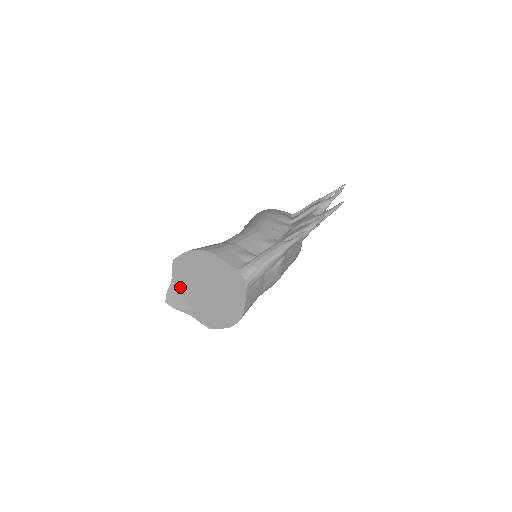
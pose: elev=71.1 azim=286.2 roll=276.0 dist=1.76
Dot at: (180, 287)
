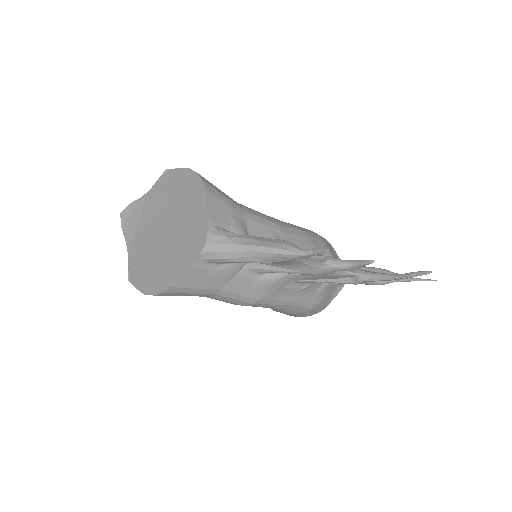
Dot at: (146, 207)
